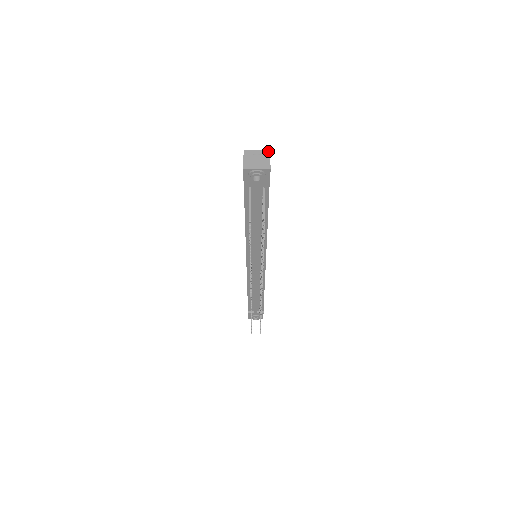
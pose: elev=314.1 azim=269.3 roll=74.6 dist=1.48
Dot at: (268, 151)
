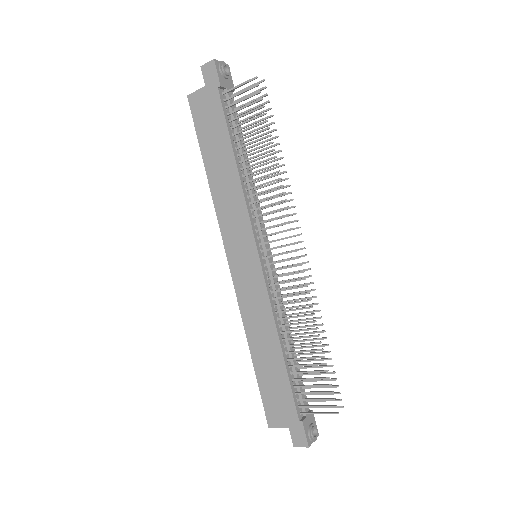
Dot at: occluded
